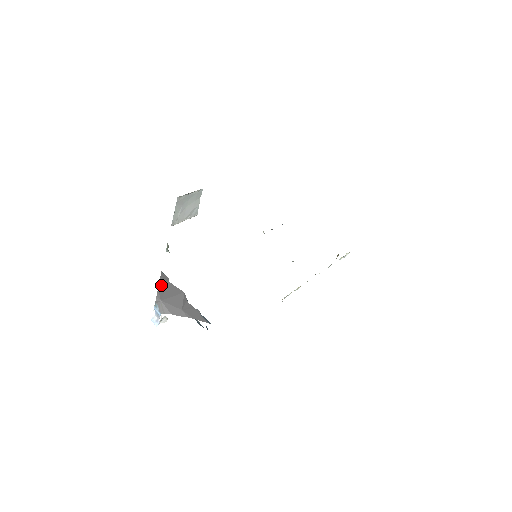
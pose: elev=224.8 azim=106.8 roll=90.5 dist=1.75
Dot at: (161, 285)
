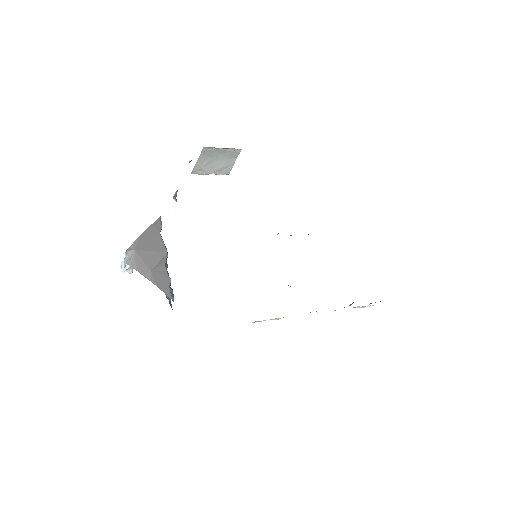
Dot at: (147, 232)
